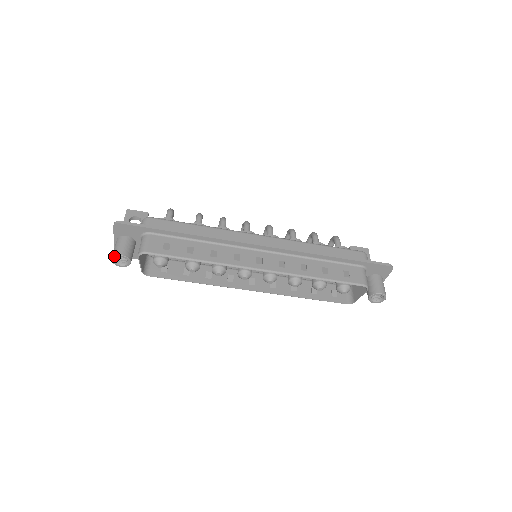
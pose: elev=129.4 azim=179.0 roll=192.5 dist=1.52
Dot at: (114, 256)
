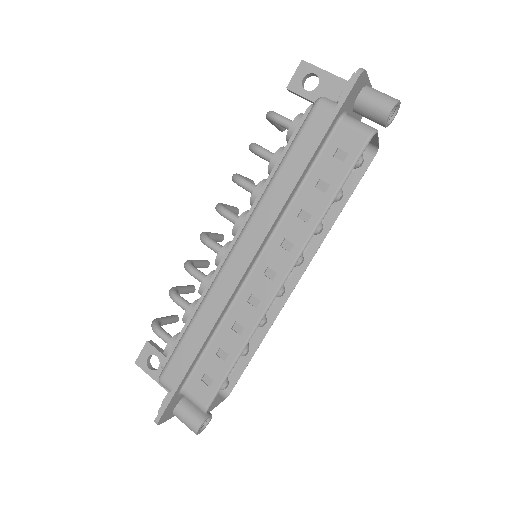
Dot at: (196, 434)
